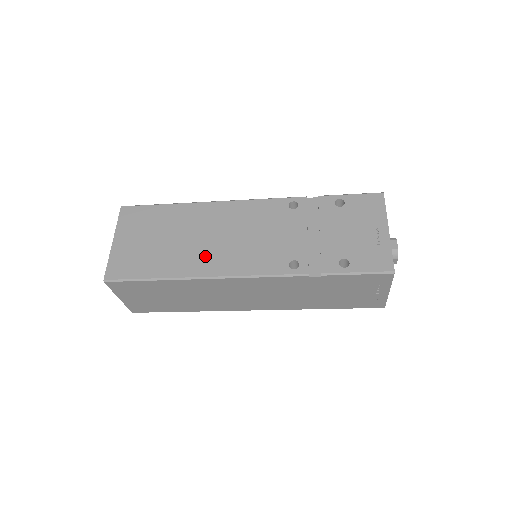
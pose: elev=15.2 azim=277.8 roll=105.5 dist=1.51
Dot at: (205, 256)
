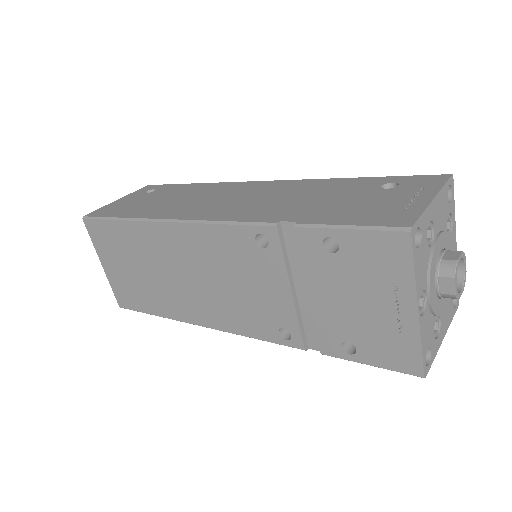
Dot at: (188, 301)
